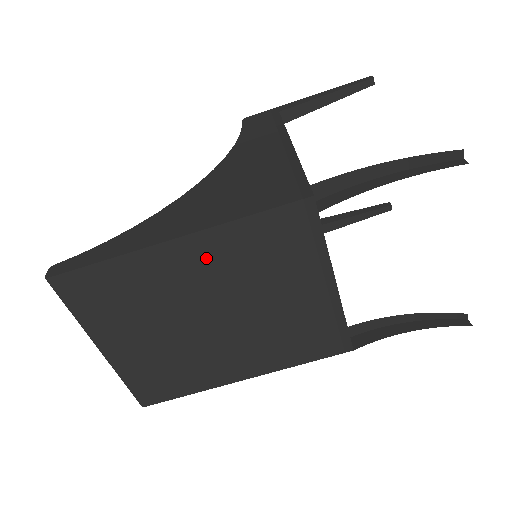
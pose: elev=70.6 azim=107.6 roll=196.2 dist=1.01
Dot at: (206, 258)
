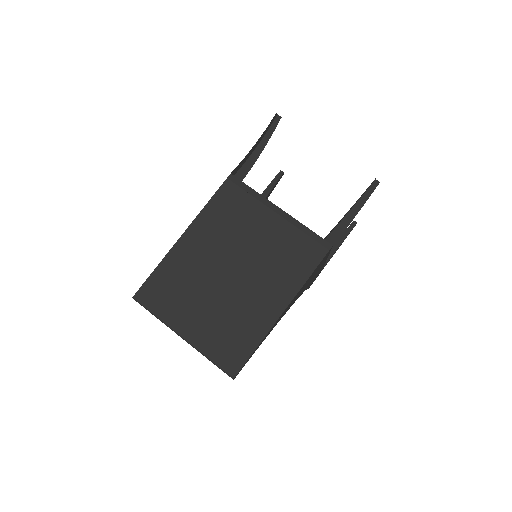
Dot at: (203, 236)
